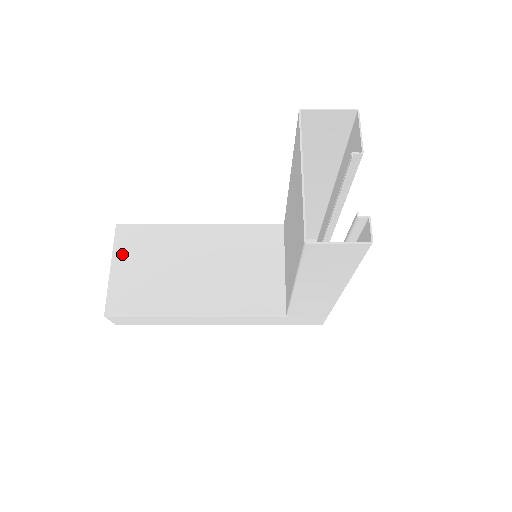
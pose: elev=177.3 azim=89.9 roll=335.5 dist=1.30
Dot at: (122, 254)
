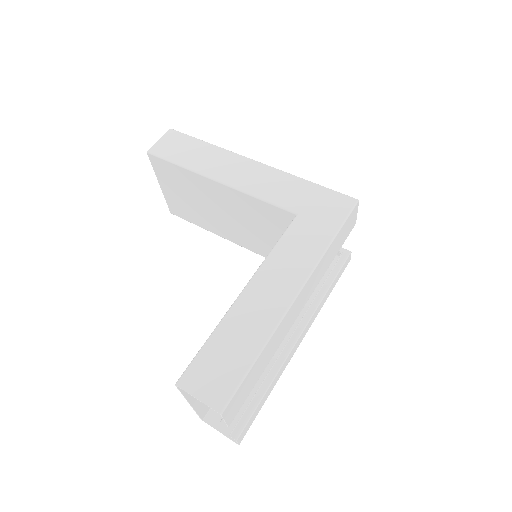
Dot at: (163, 179)
